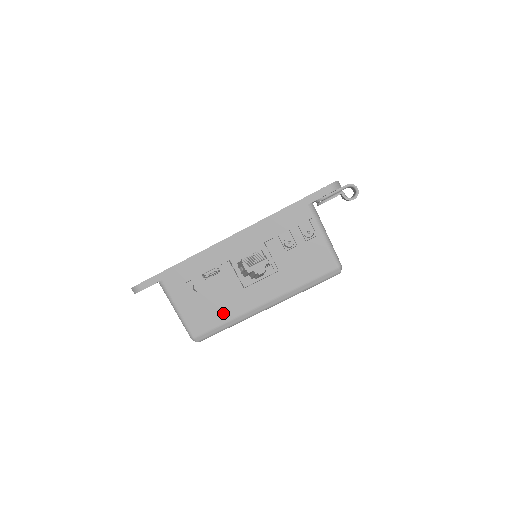
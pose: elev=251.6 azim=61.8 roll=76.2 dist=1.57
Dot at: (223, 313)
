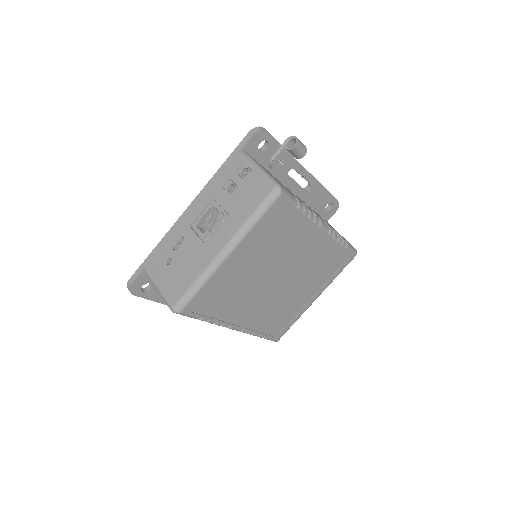
Dot at: (192, 273)
